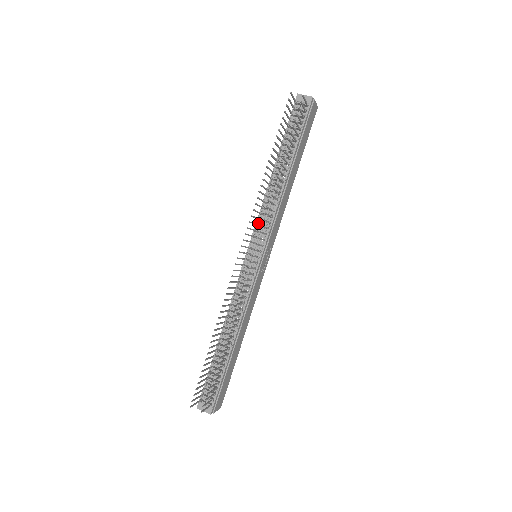
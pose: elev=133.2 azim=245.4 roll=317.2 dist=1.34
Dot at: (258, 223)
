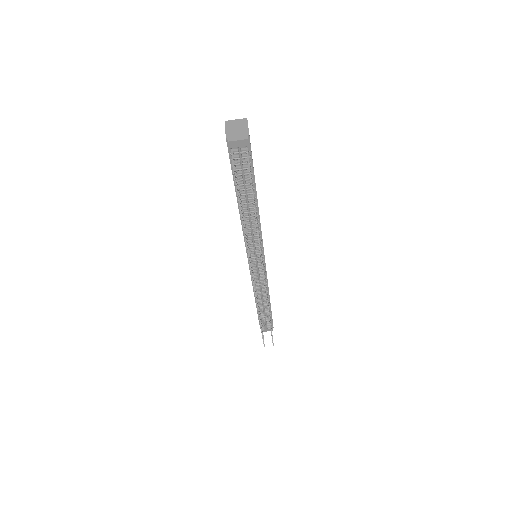
Dot at: (248, 245)
